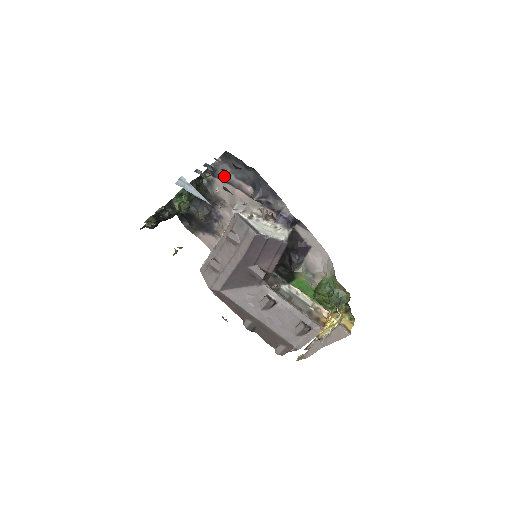
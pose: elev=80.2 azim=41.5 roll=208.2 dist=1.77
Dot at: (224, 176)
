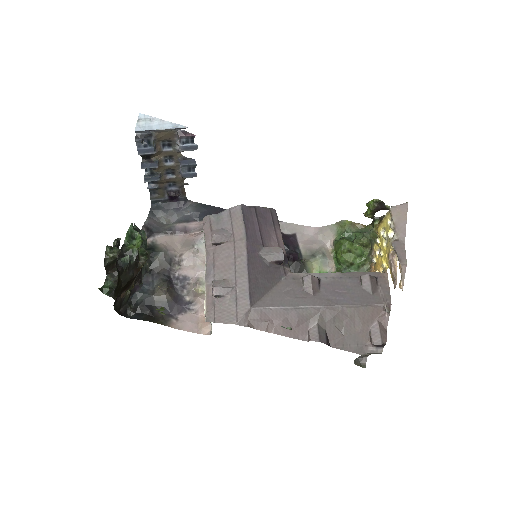
Dot at: (164, 229)
